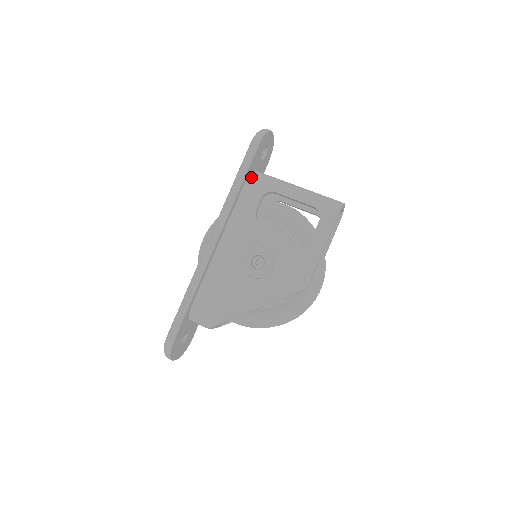
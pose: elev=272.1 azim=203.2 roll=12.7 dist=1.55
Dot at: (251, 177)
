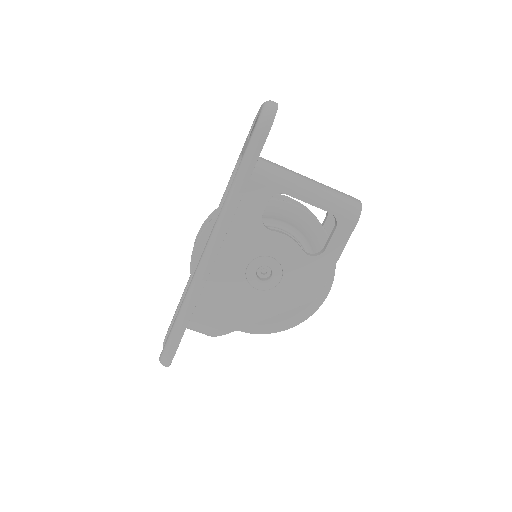
Dot at: (256, 173)
